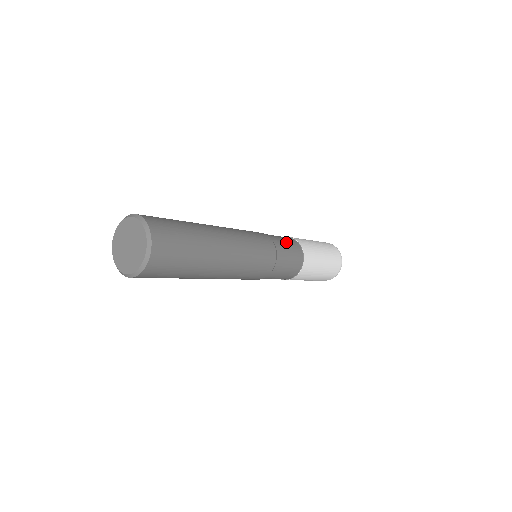
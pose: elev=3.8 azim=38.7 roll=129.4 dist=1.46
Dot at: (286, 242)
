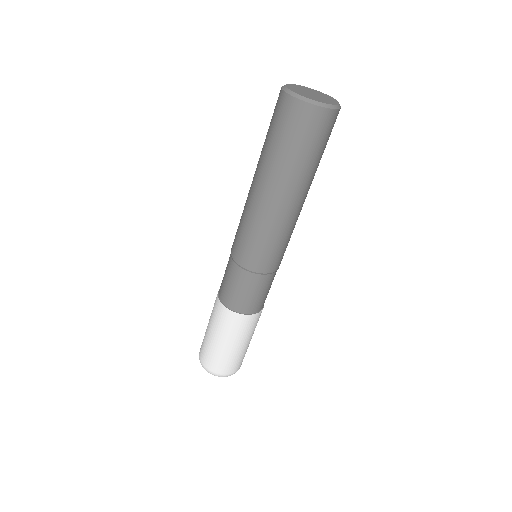
Dot at: occluded
